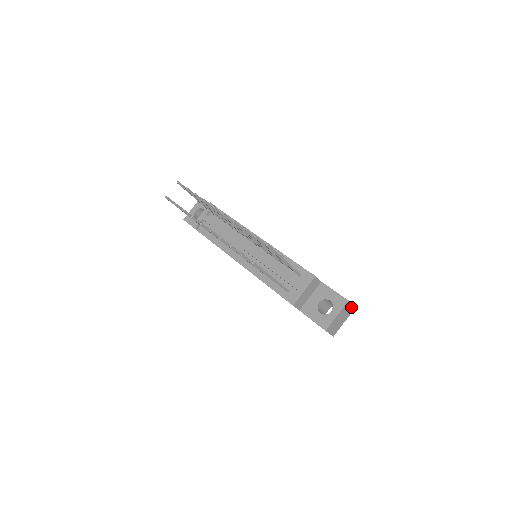
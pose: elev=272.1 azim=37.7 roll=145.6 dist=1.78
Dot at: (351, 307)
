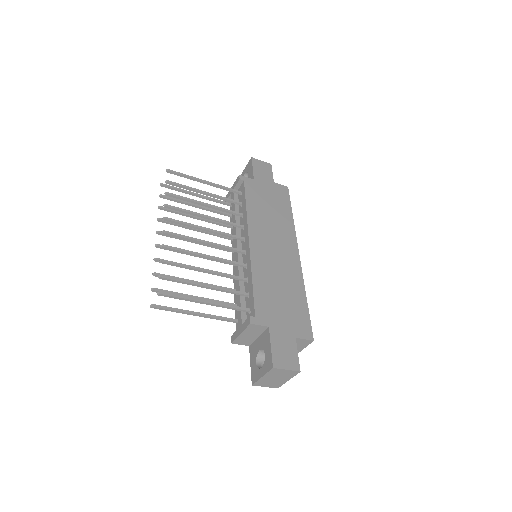
Dot at: (289, 371)
